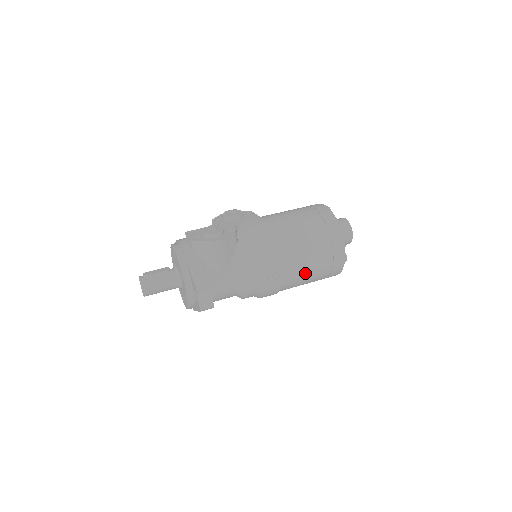
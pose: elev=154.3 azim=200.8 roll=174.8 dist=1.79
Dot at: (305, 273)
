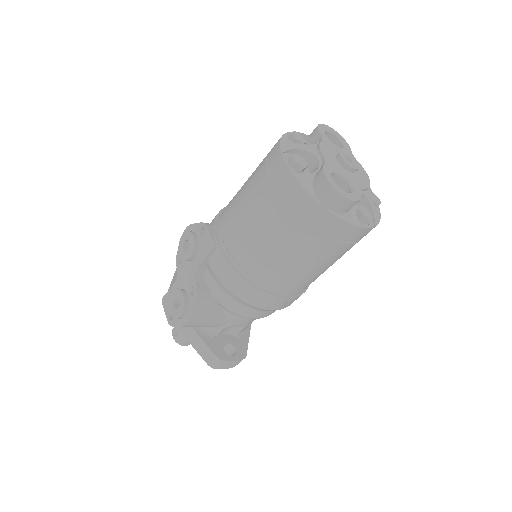
Dot at: (320, 271)
